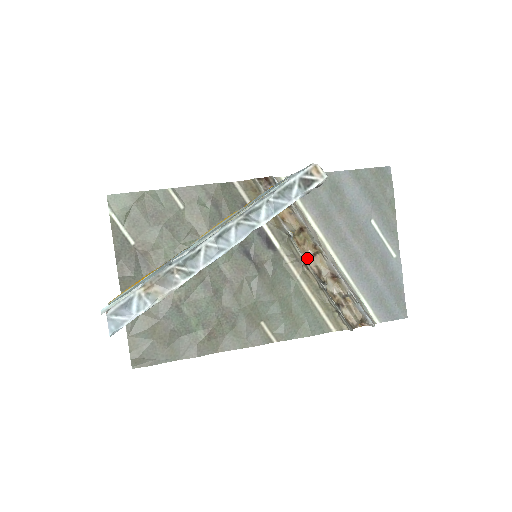
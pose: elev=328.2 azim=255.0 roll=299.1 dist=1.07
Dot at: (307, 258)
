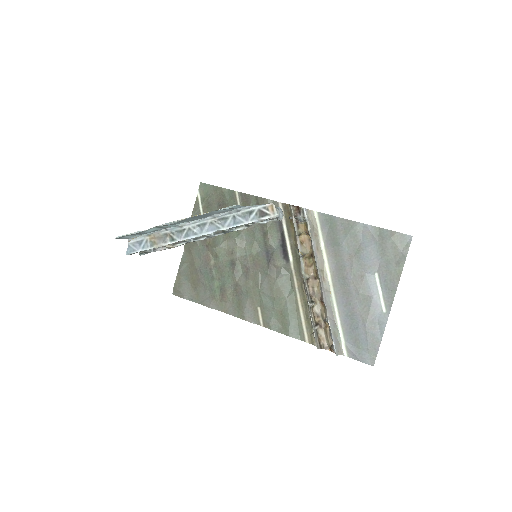
Dot at: (305, 277)
